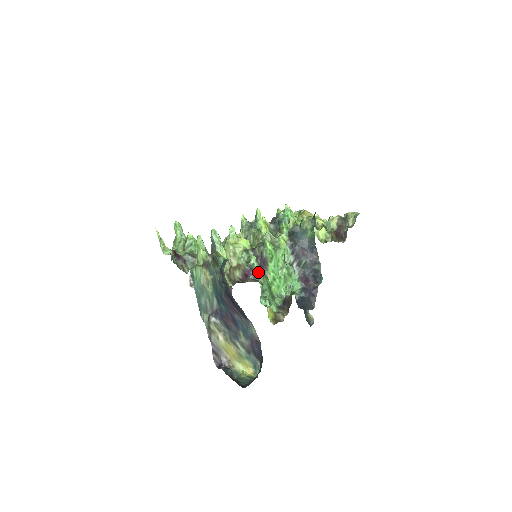
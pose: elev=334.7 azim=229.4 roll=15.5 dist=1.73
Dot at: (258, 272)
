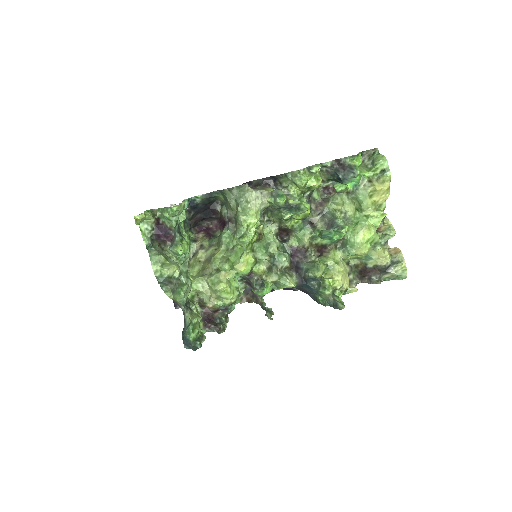
Dot at: occluded
